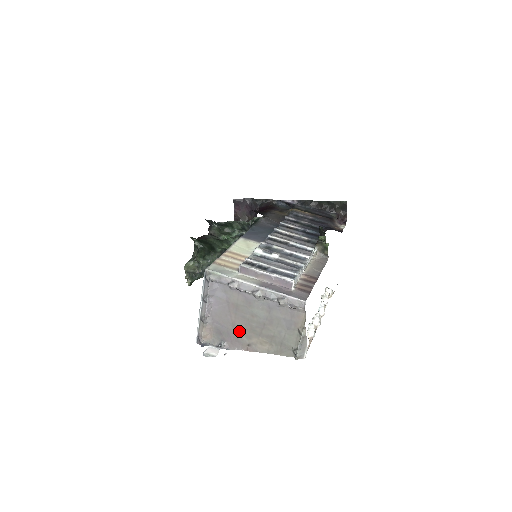
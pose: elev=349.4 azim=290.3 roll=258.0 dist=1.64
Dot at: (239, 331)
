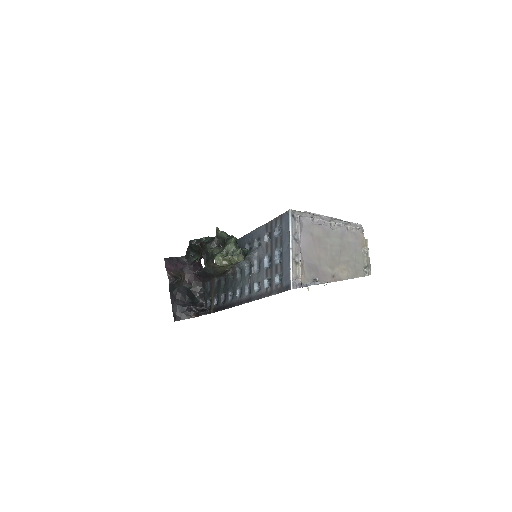
Dot at: (324, 264)
